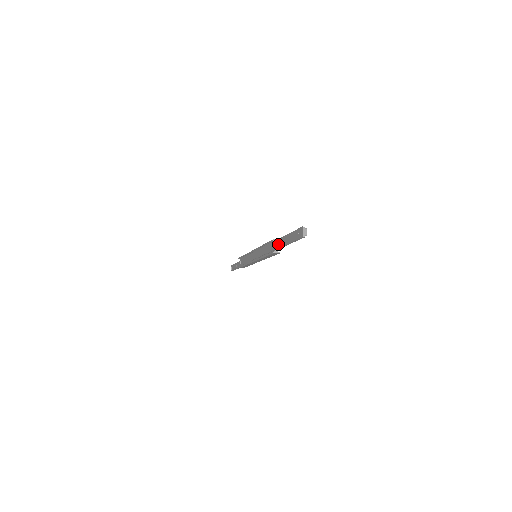
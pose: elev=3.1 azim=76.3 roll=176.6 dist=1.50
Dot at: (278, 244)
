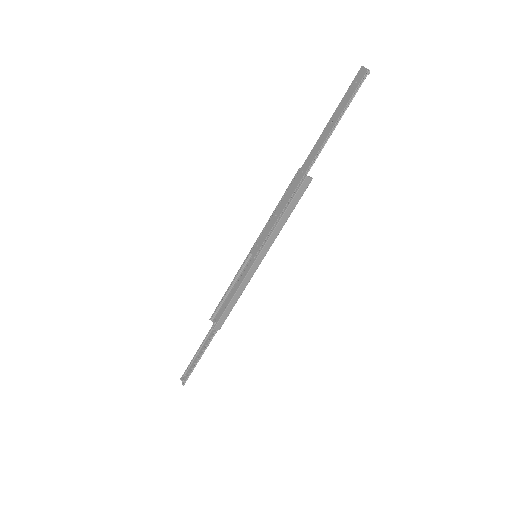
Dot at: (315, 151)
